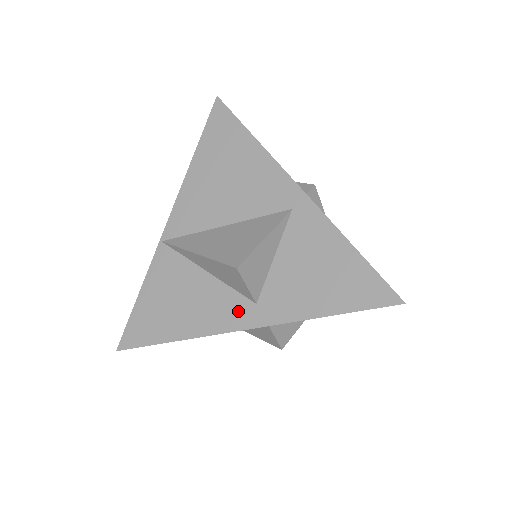
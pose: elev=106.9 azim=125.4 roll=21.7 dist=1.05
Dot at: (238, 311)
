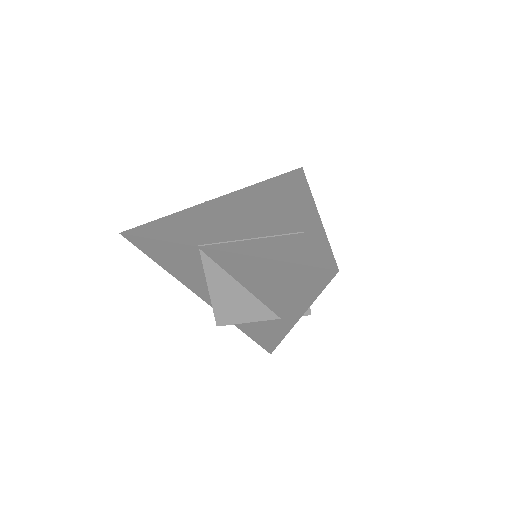
Dot at: (207, 296)
